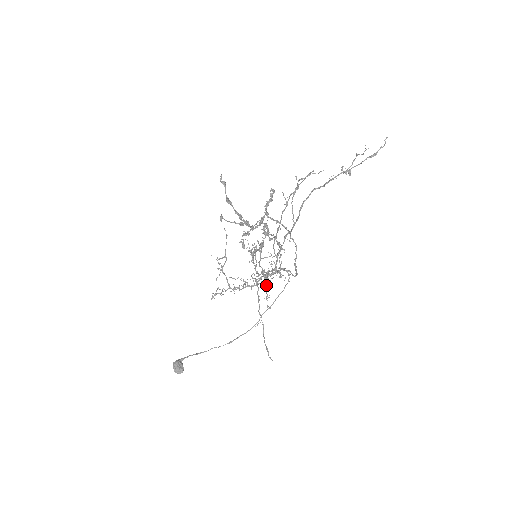
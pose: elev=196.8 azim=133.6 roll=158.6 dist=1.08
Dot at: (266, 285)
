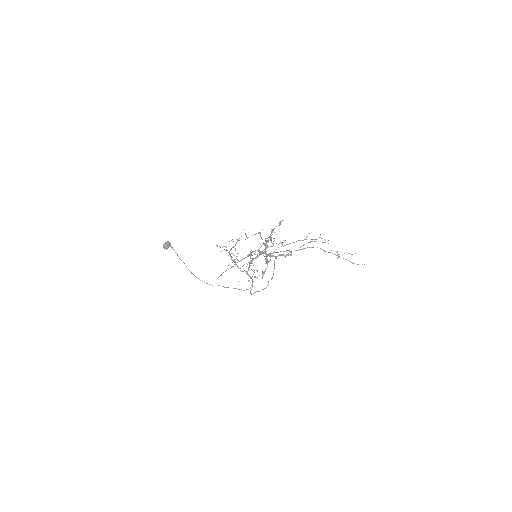
Dot at: occluded
